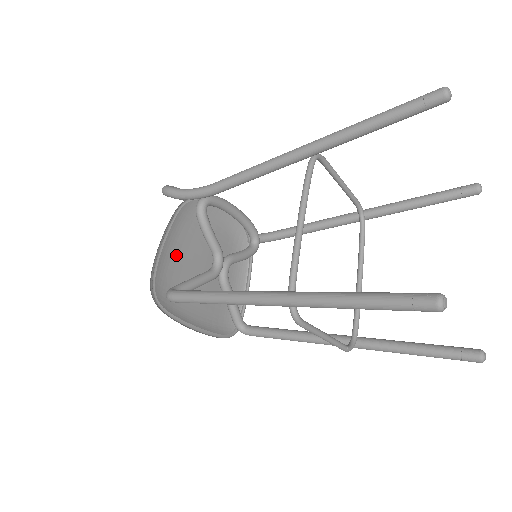
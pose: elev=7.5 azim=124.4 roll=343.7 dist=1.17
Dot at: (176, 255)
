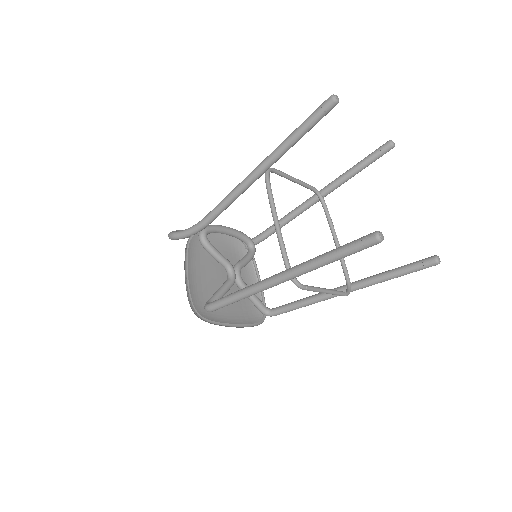
Dot at: (199, 279)
